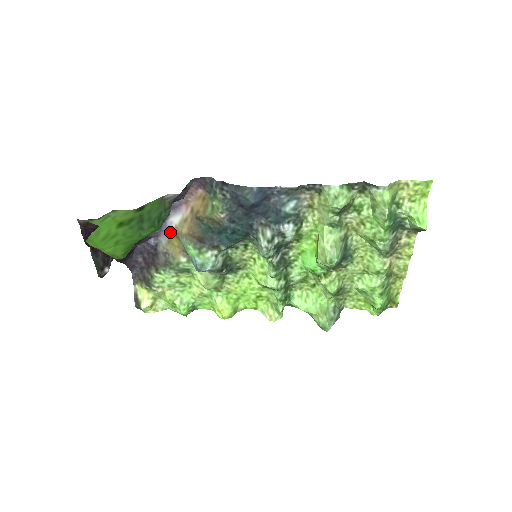
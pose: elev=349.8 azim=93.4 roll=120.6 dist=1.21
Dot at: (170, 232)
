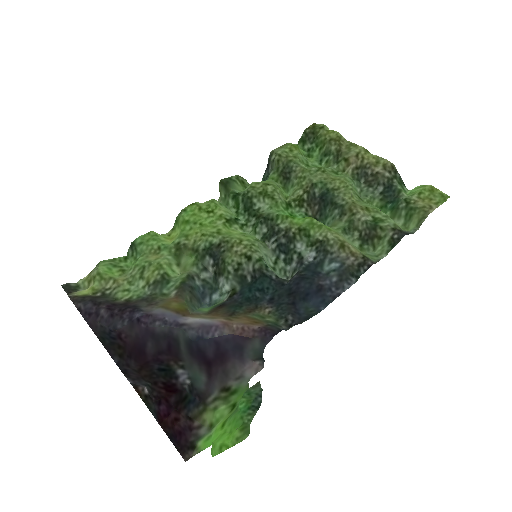
Dot at: (176, 314)
